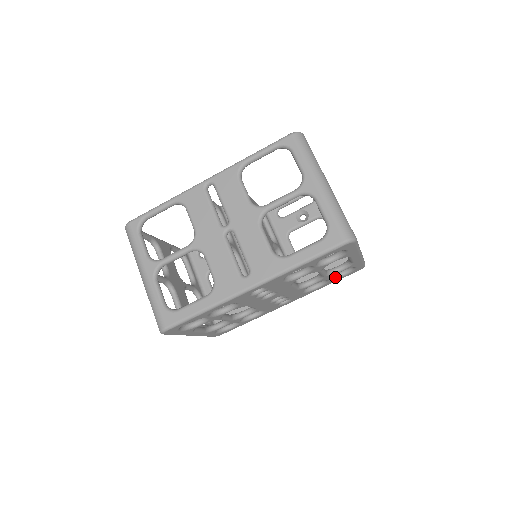
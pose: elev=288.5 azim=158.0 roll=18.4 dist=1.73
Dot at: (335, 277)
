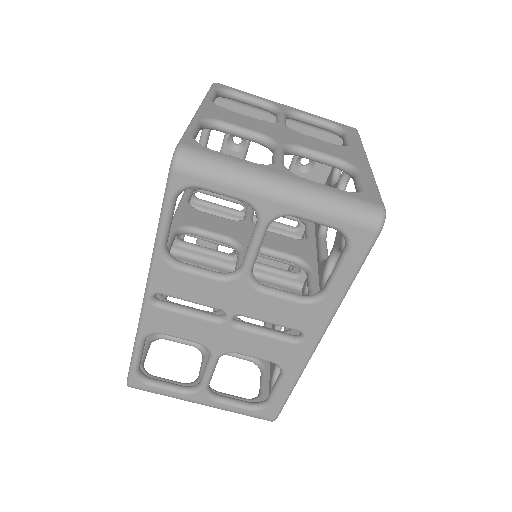
Dot at: (339, 174)
